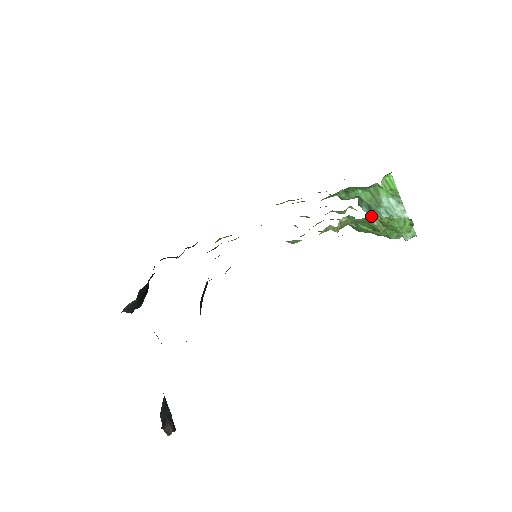
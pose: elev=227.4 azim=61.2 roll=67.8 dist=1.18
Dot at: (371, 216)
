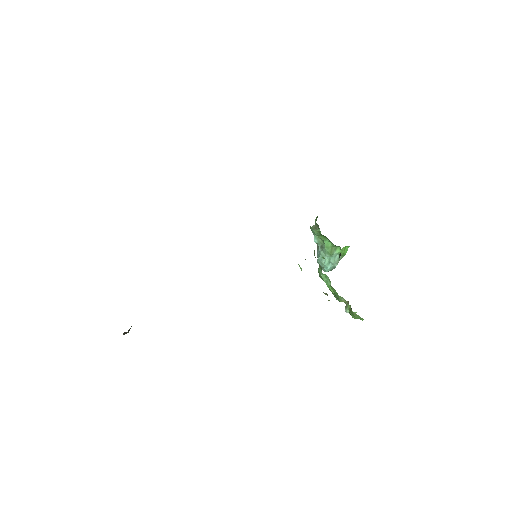
Dot at: occluded
